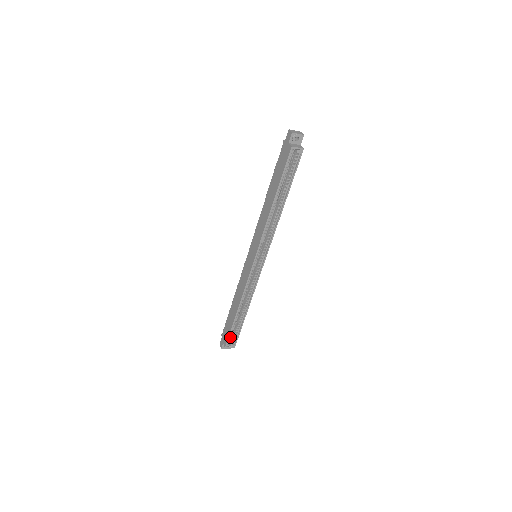
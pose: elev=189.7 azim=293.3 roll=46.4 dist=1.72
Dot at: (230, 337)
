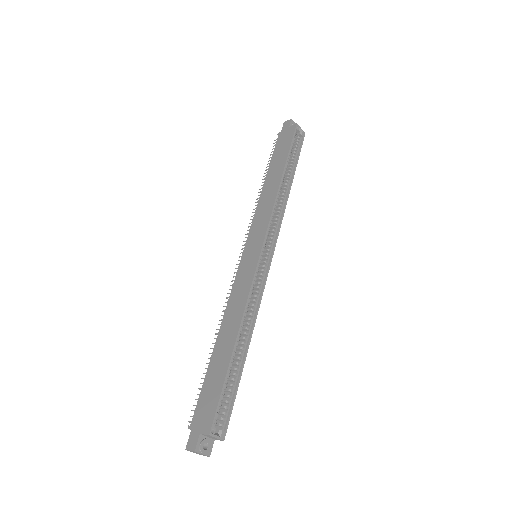
Dot at: (218, 409)
